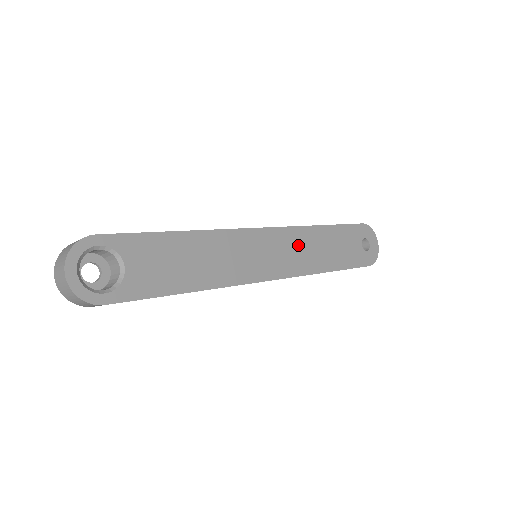
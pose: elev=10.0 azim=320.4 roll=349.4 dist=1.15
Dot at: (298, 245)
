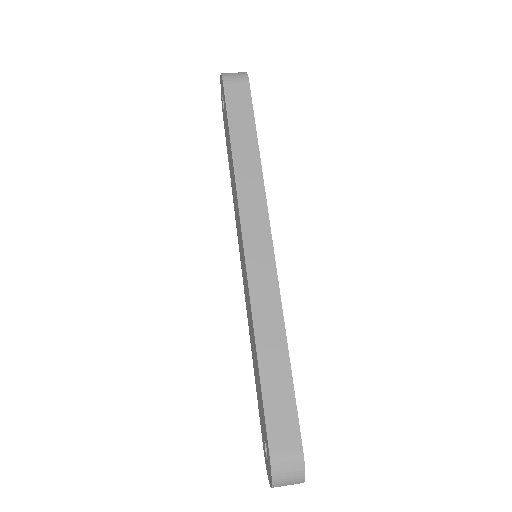
Dot at: occluded
